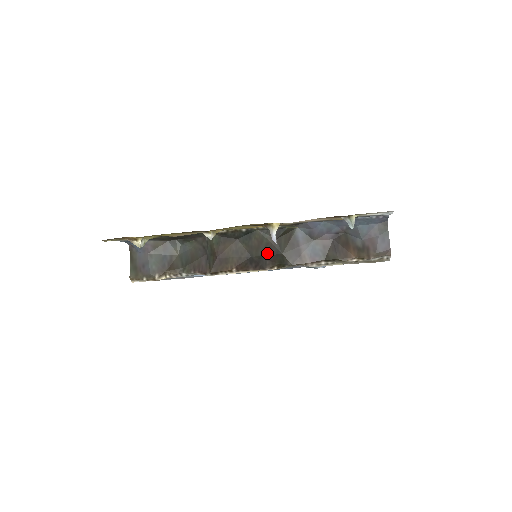
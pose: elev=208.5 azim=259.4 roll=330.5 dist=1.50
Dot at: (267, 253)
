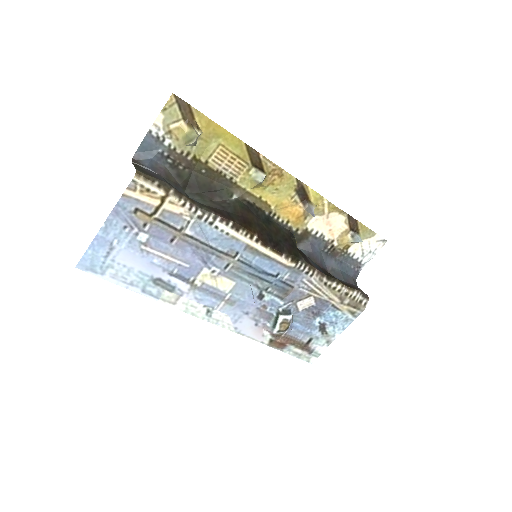
Dot at: (284, 242)
